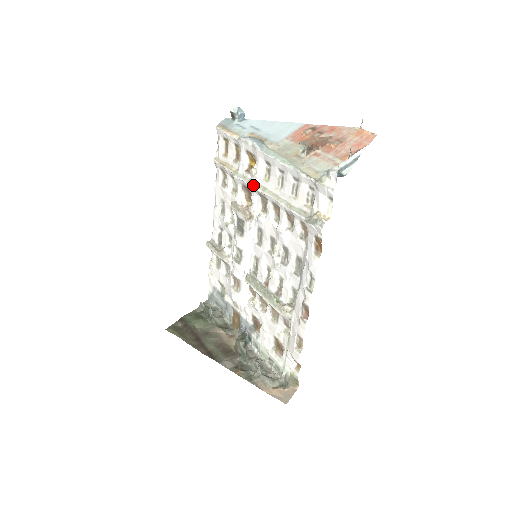
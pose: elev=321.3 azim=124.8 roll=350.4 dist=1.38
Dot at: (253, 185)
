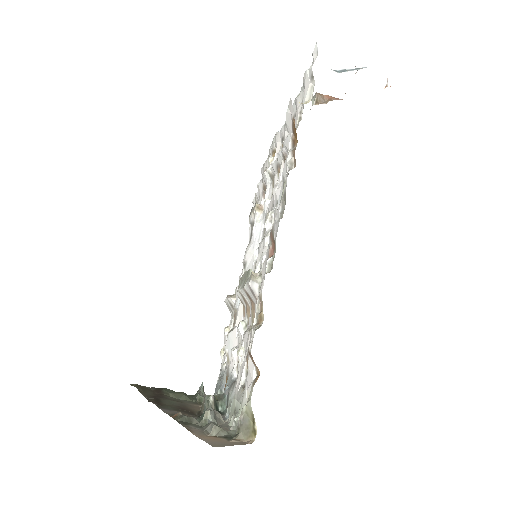
Dot at: occluded
